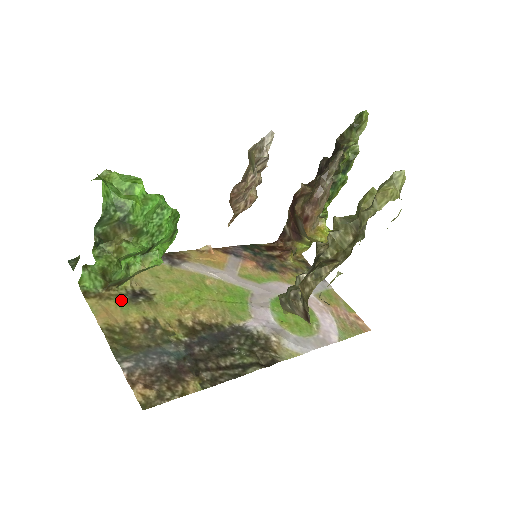
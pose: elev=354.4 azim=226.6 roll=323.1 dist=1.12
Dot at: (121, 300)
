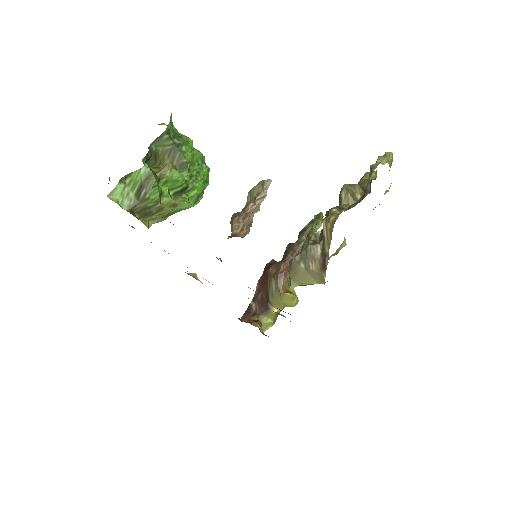
Dot at: occluded
